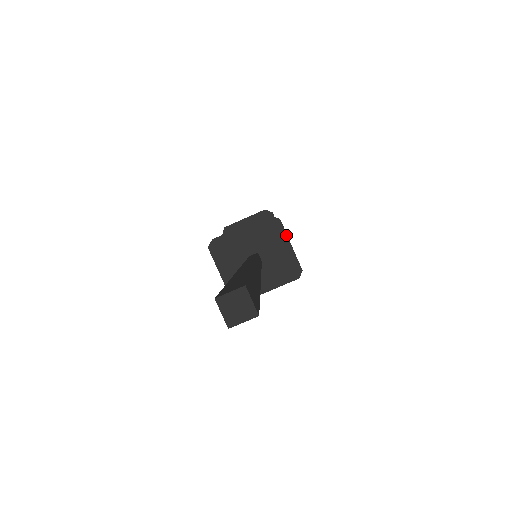
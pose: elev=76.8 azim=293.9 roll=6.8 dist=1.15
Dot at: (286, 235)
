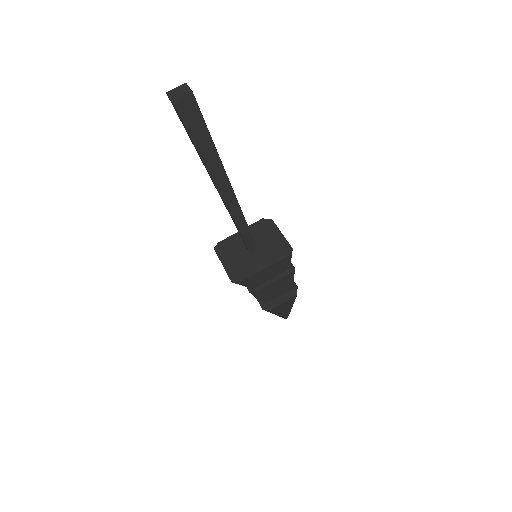
Dot at: (277, 228)
